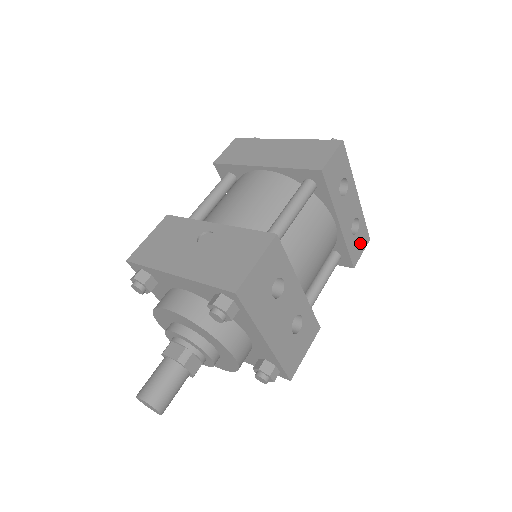
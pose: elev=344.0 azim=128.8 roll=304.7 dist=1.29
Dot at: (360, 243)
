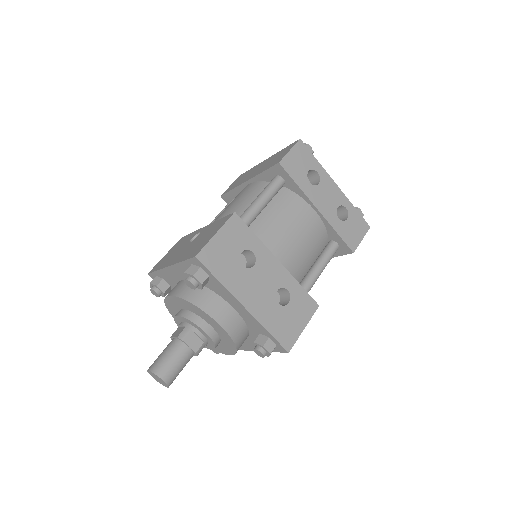
Dot at: (355, 229)
